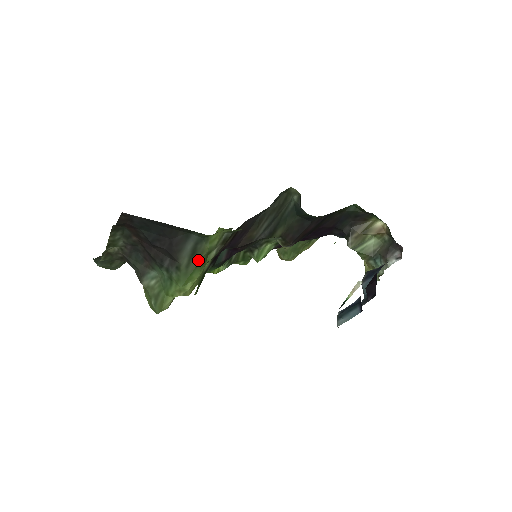
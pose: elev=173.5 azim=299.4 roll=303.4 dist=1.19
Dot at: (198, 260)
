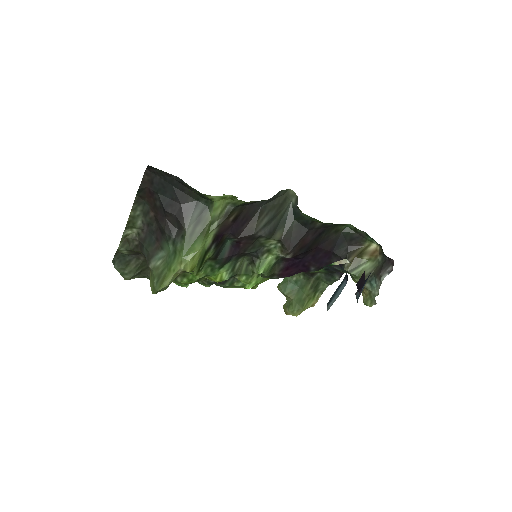
Dot at: (201, 229)
